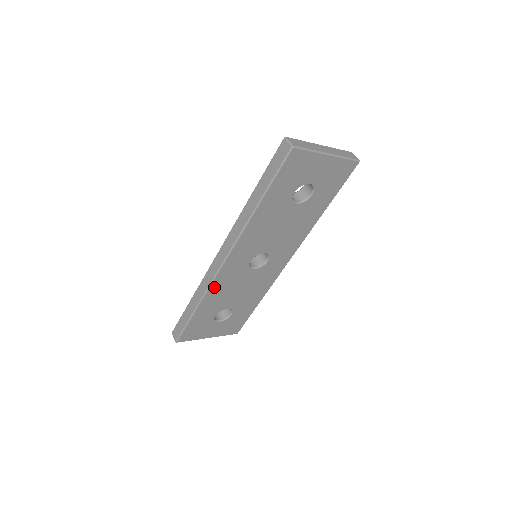
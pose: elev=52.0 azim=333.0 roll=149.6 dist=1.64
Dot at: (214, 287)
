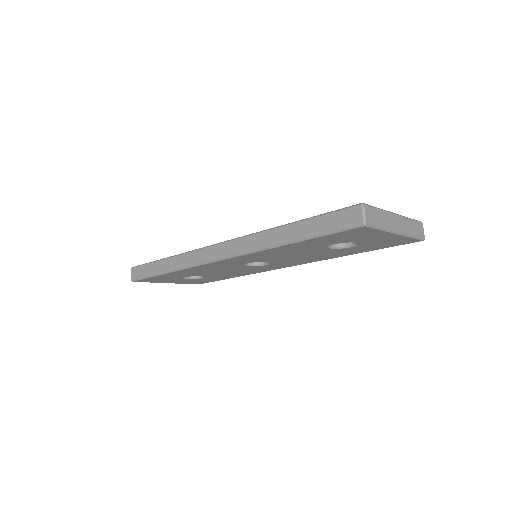
Dot at: (196, 268)
